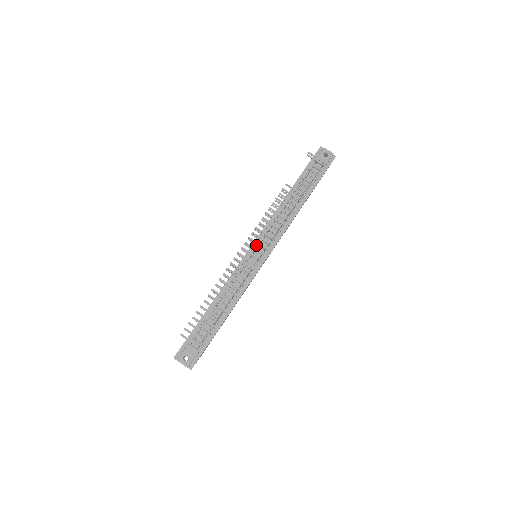
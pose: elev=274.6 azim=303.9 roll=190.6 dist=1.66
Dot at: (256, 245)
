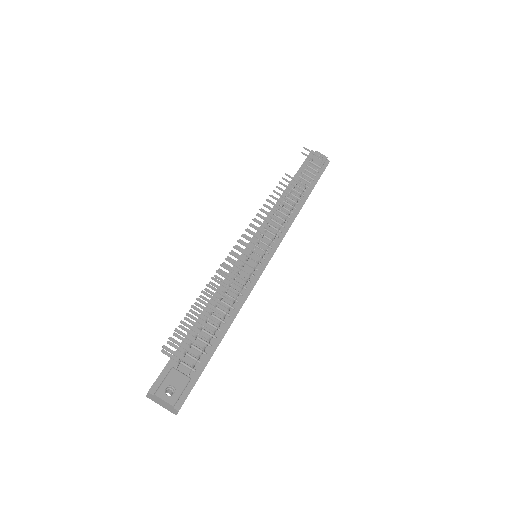
Dot at: occluded
